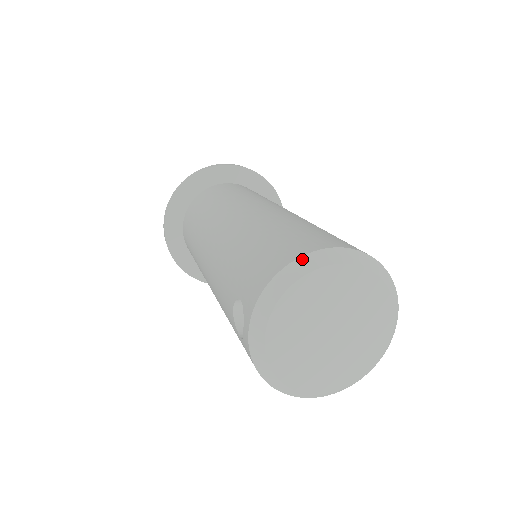
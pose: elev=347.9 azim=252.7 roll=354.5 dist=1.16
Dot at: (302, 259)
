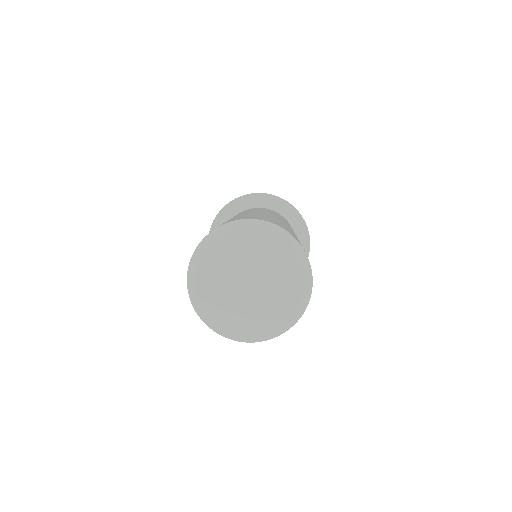
Dot at: (223, 226)
